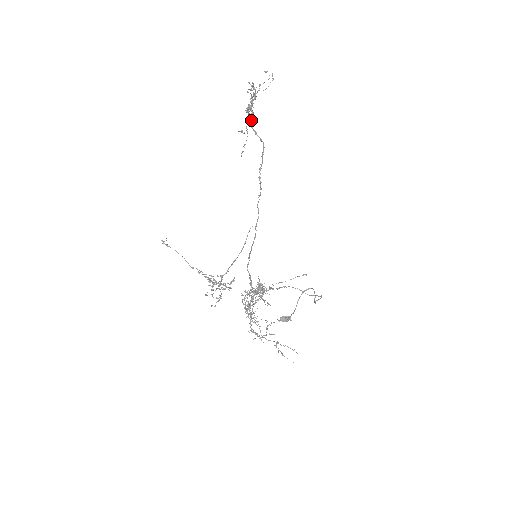
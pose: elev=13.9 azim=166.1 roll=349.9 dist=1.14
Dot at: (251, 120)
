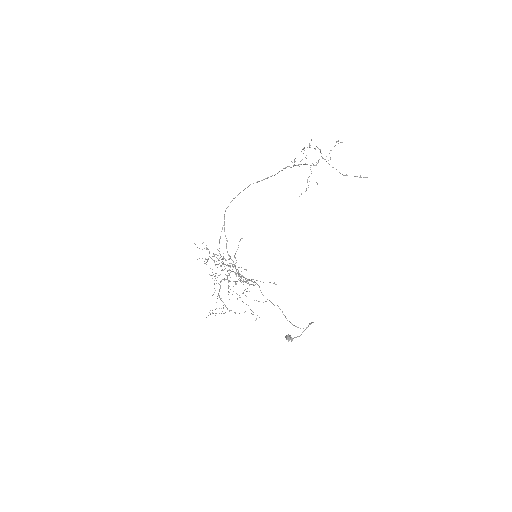
Dot at: occluded
